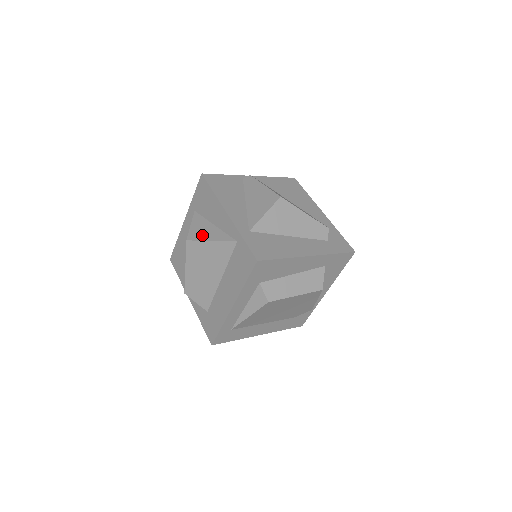
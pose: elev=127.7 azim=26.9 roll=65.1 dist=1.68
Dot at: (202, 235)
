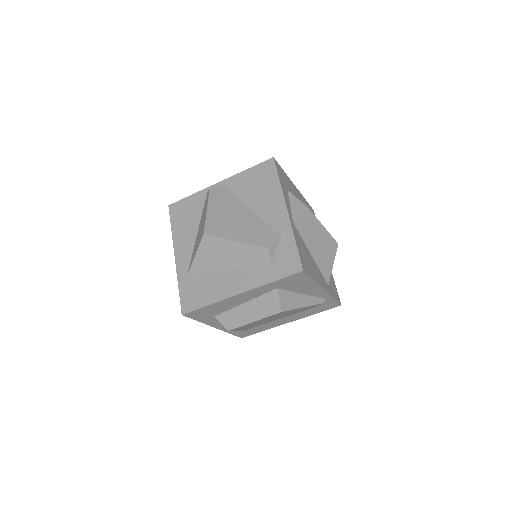
Dot at: occluded
